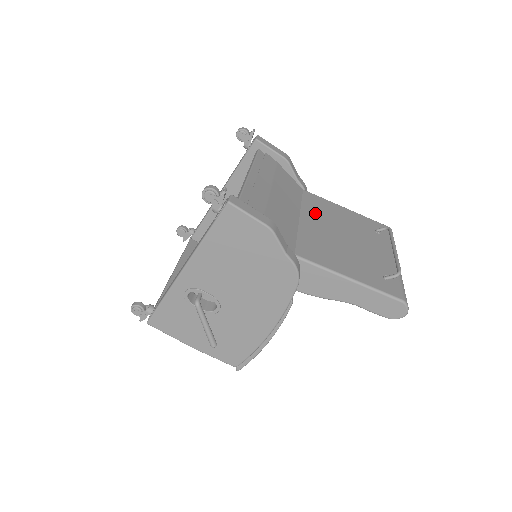
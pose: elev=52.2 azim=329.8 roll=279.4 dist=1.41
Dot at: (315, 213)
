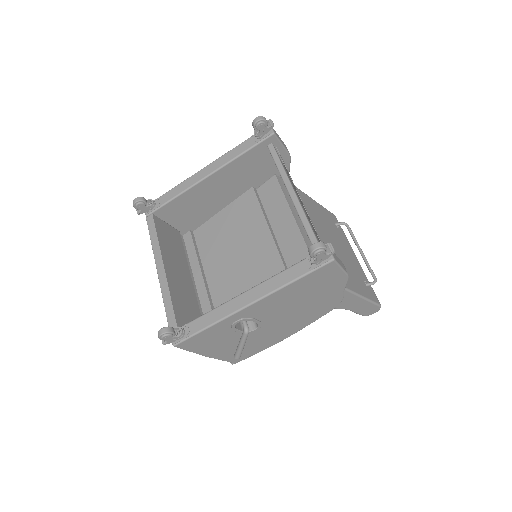
Dot at: (311, 217)
